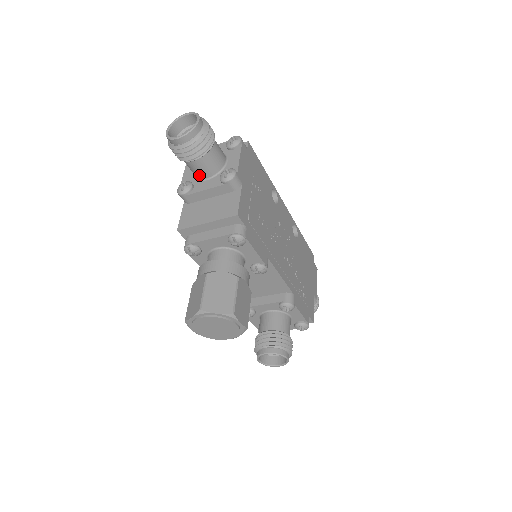
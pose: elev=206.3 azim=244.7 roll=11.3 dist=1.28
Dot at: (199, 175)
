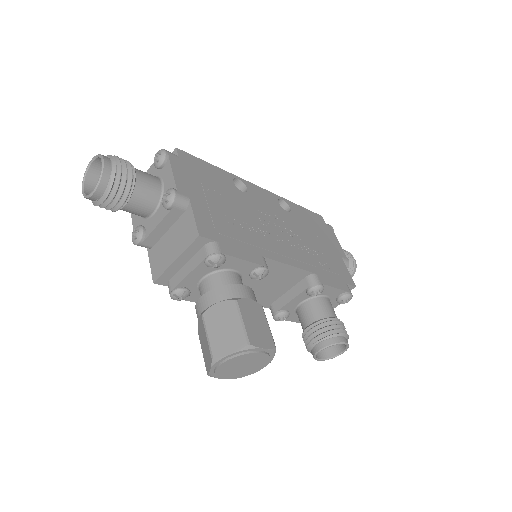
Dot at: (143, 214)
